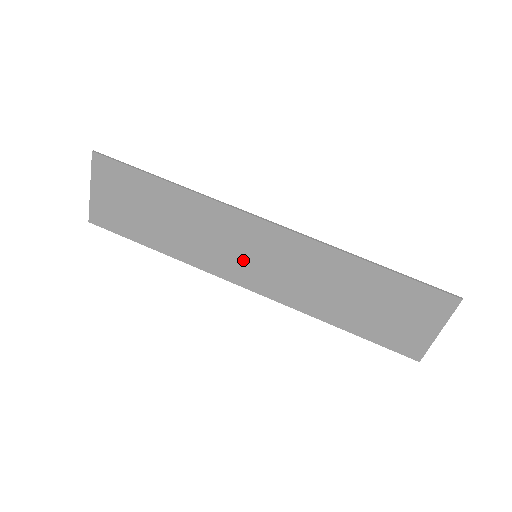
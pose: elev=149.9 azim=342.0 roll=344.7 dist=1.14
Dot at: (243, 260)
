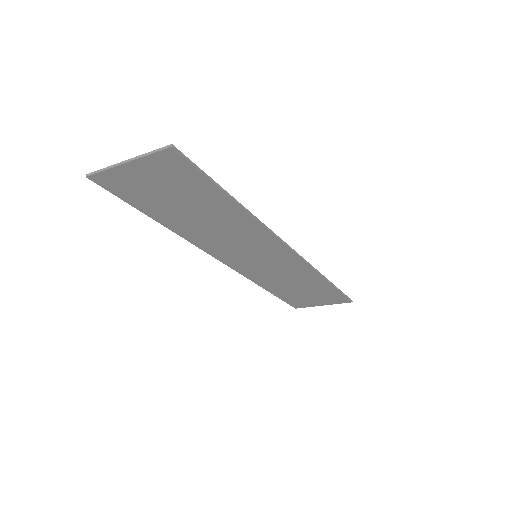
Dot at: (243, 255)
